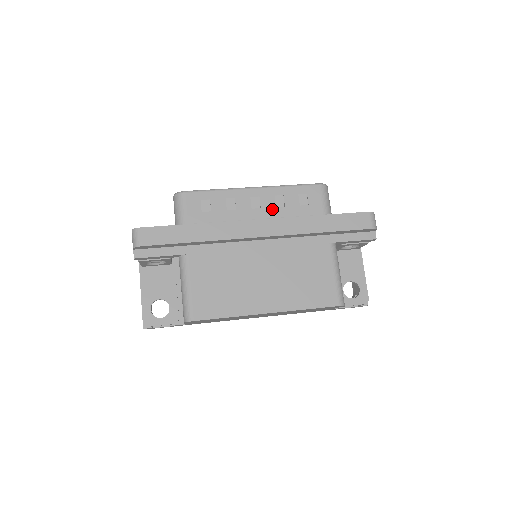
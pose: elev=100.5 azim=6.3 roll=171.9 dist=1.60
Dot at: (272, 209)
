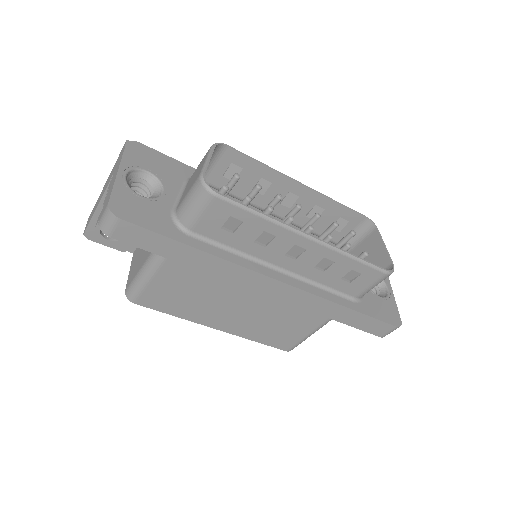
Dot at: (307, 267)
